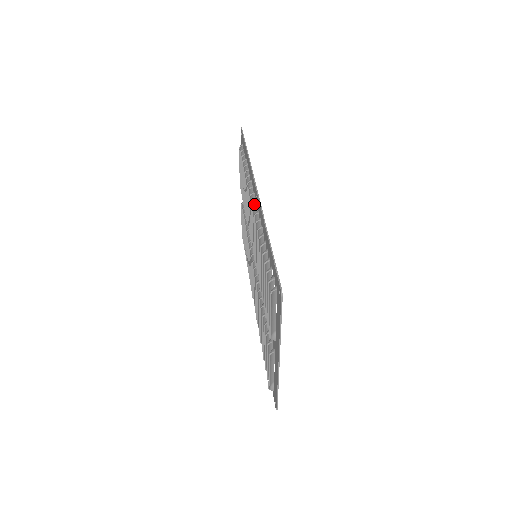
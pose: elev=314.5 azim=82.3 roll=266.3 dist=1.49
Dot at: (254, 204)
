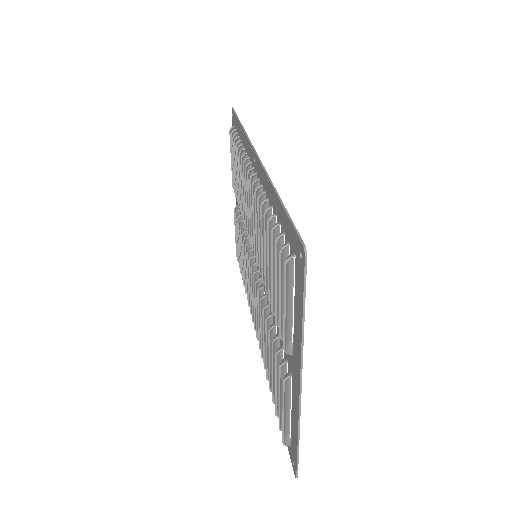
Dot at: occluded
